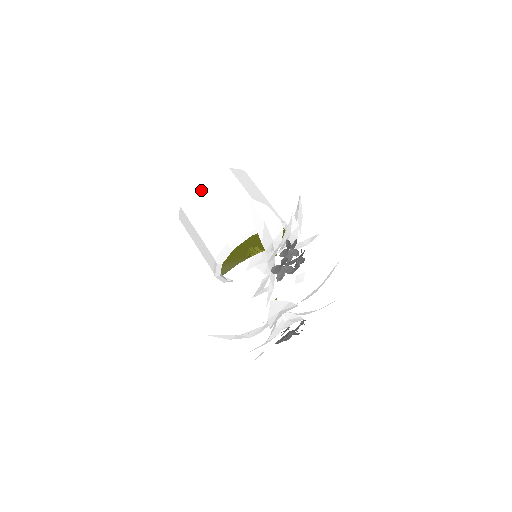
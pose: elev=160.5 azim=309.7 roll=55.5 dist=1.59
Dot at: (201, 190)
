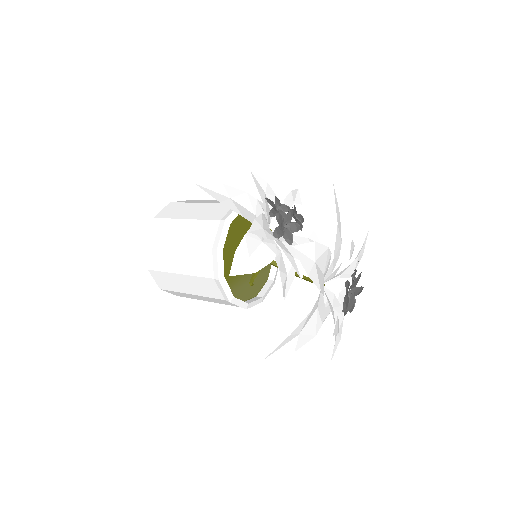
Dot at: (156, 235)
